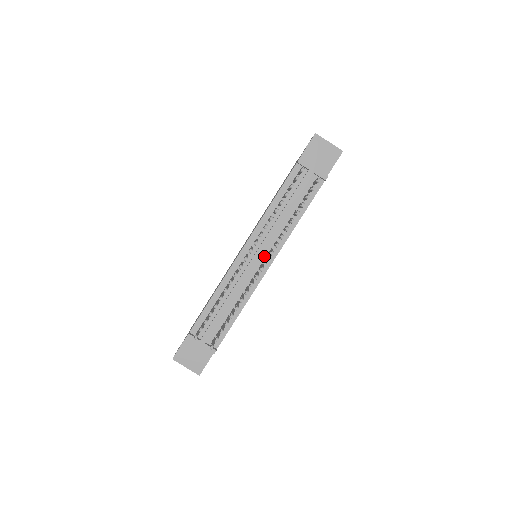
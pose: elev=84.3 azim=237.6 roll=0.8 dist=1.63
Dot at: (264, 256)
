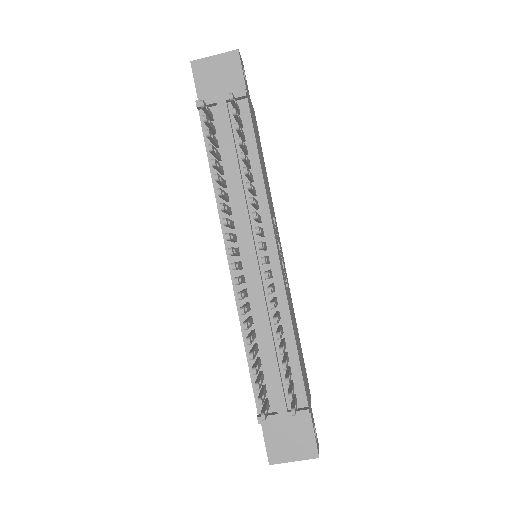
Dot at: occluded
